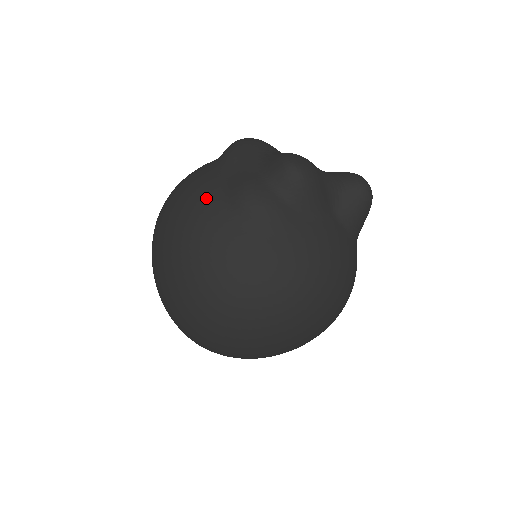
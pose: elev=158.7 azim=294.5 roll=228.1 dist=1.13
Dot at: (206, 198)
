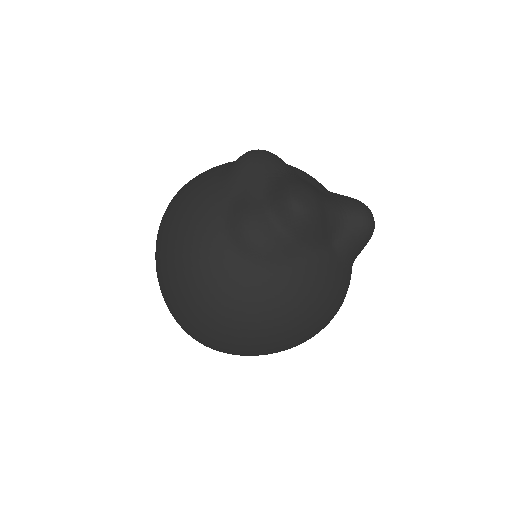
Dot at: (209, 219)
